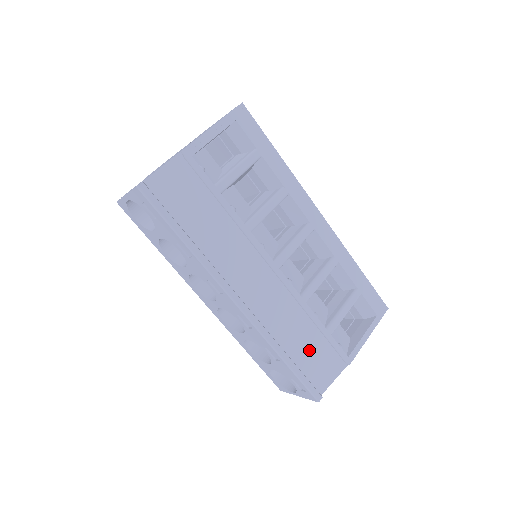
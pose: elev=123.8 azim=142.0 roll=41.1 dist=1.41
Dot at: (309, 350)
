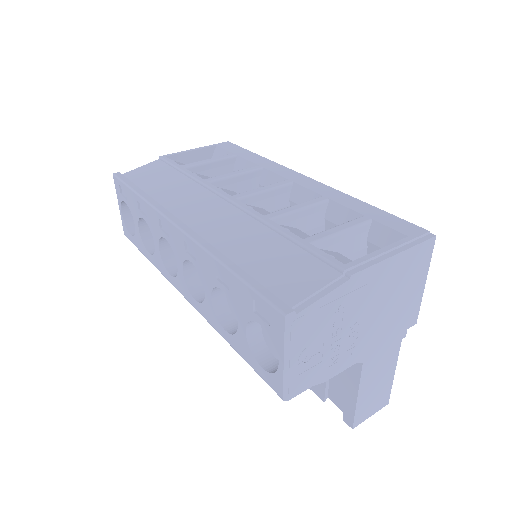
Dot at: (273, 261)
